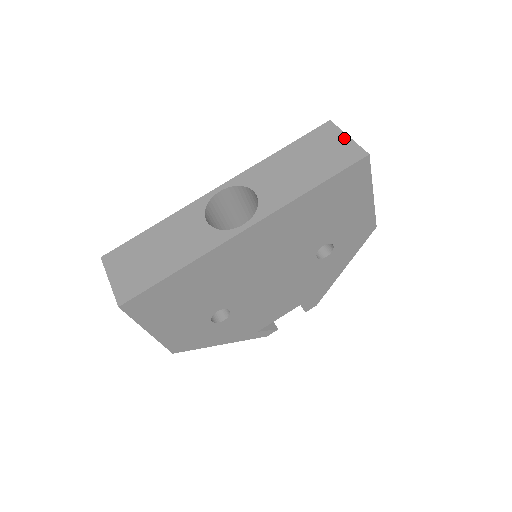
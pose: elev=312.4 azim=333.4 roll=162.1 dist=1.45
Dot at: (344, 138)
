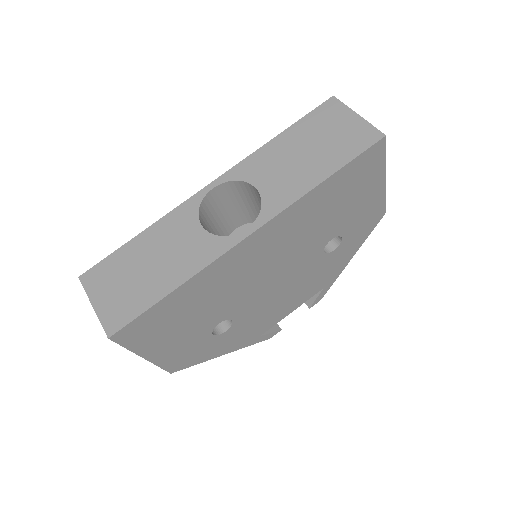
Dot at: (353, 117)
